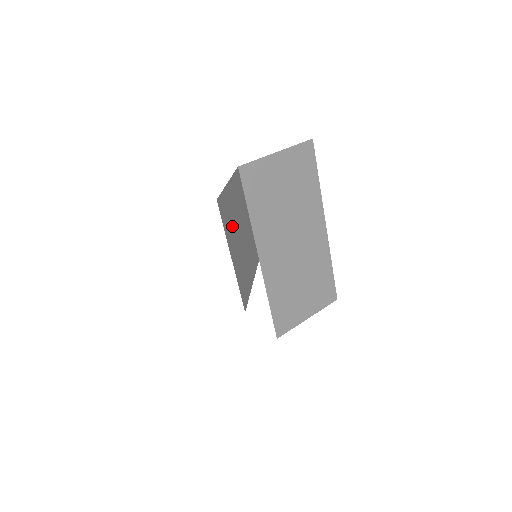
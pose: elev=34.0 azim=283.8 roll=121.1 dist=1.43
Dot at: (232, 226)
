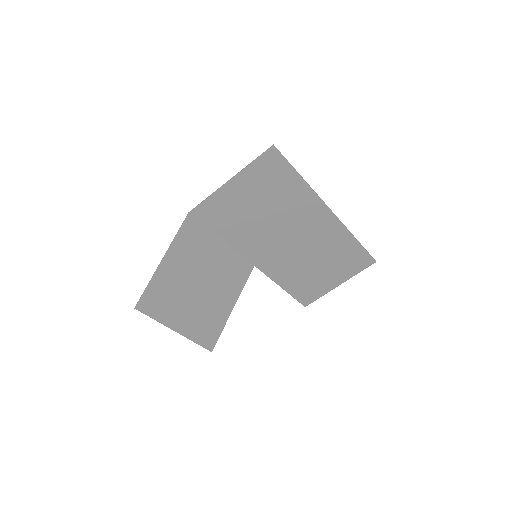
Dot at: (176, 297)
